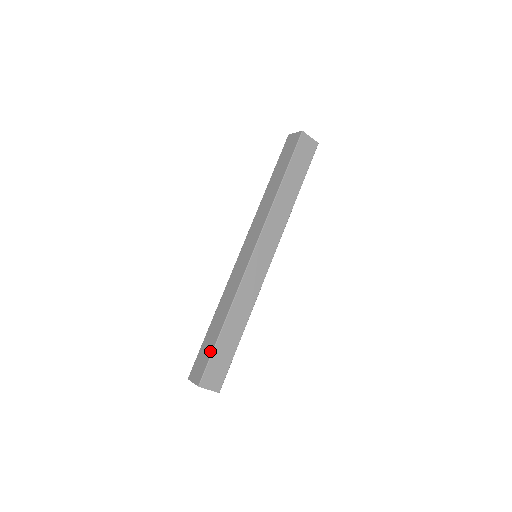
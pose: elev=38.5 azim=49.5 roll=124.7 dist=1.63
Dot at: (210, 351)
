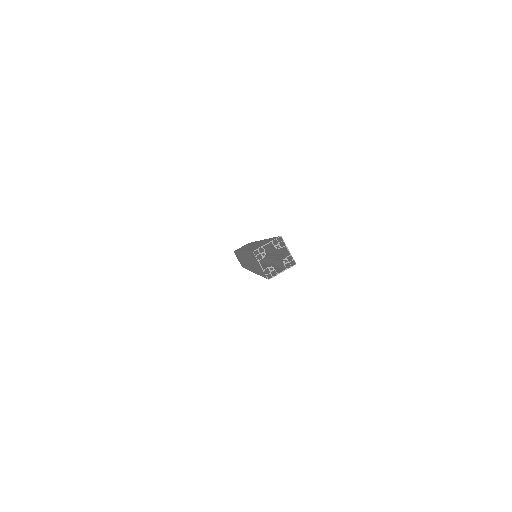
Dot at: (270, 239)
